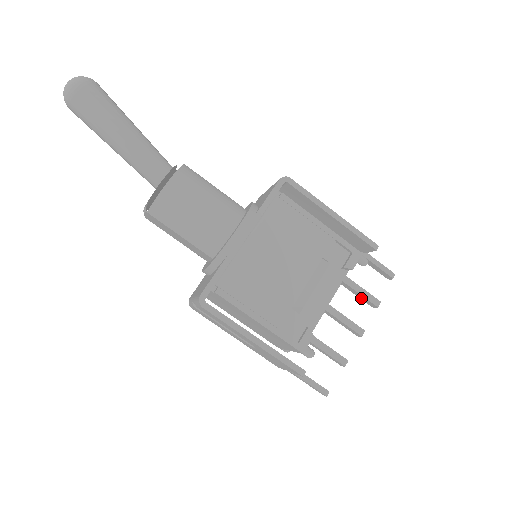
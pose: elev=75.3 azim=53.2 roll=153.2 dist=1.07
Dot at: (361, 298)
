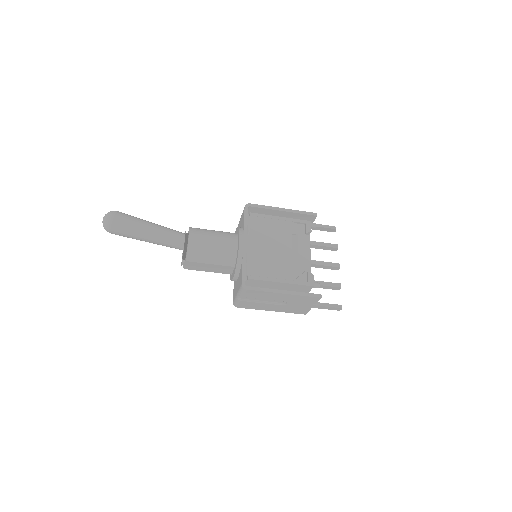
Dot at: (326, 249)
